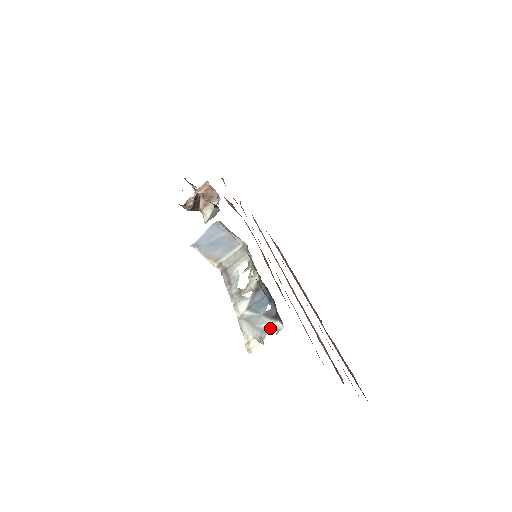
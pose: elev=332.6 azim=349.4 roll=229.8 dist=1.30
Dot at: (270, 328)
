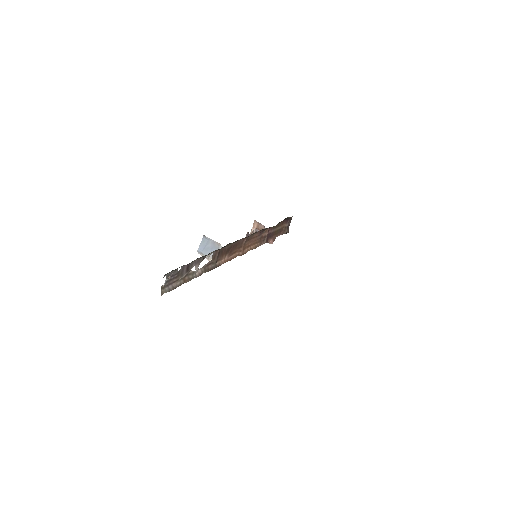
Dot at: (167, 277)
